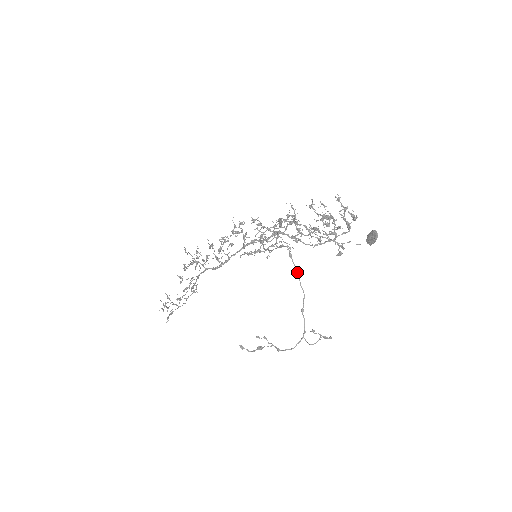
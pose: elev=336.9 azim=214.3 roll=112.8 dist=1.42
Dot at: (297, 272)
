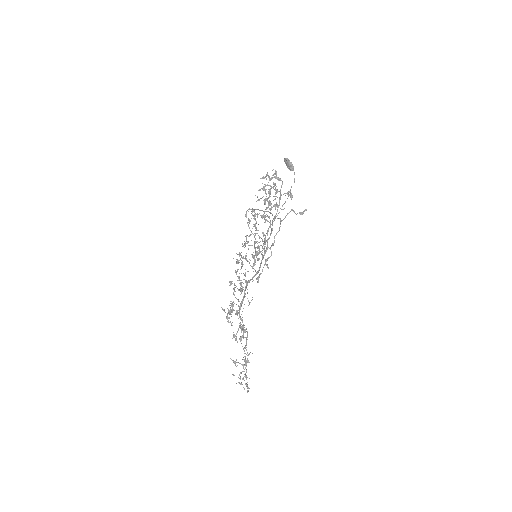
Dot at: occluded
